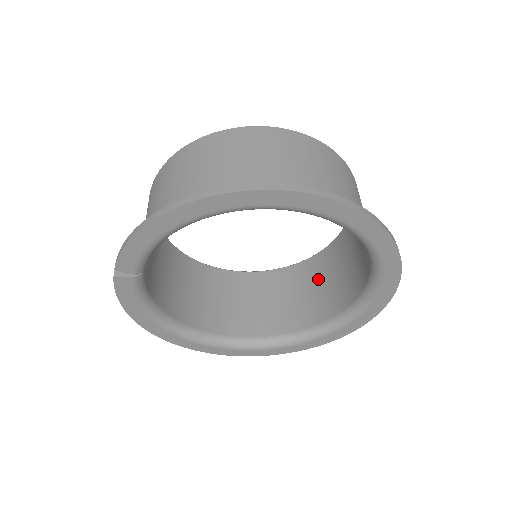
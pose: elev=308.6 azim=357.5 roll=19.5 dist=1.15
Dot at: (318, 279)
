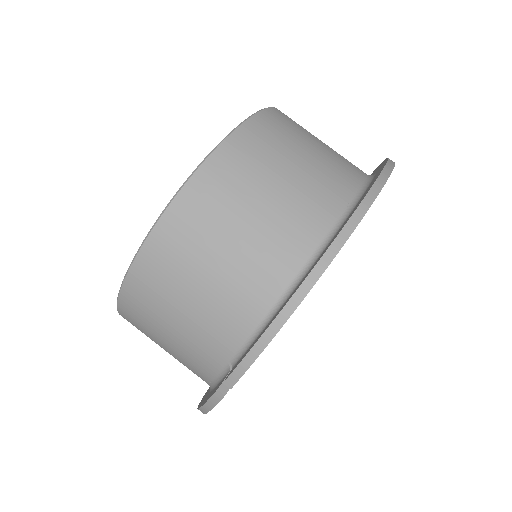
Dot at: occluded
